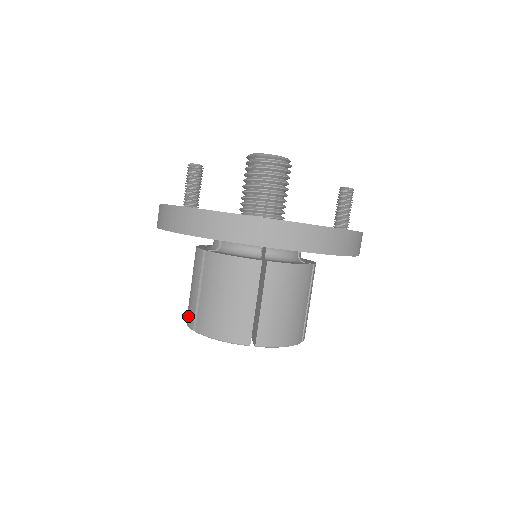
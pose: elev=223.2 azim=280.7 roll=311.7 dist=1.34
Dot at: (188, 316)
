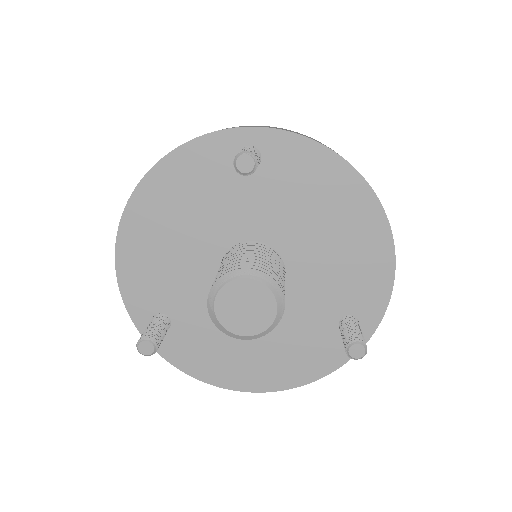
Dot at: occluded
